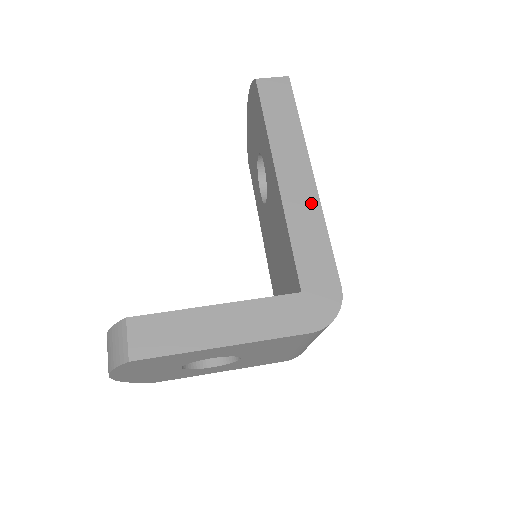
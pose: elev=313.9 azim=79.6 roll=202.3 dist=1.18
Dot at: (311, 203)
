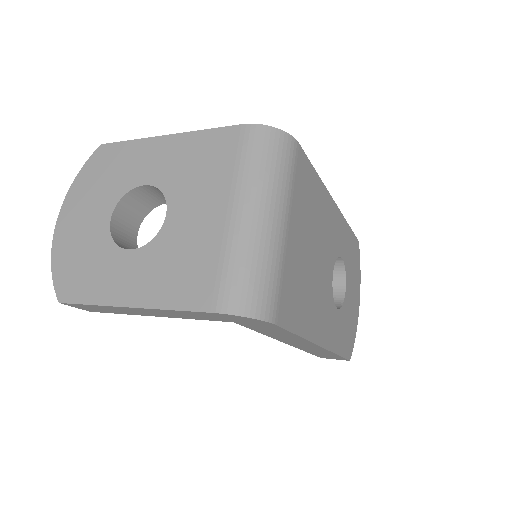
Dot at: occluded
